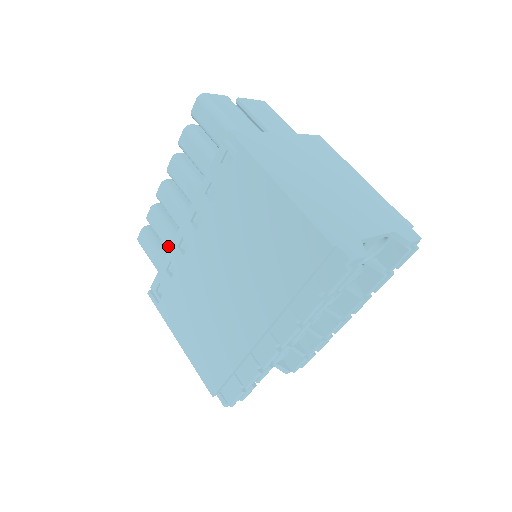
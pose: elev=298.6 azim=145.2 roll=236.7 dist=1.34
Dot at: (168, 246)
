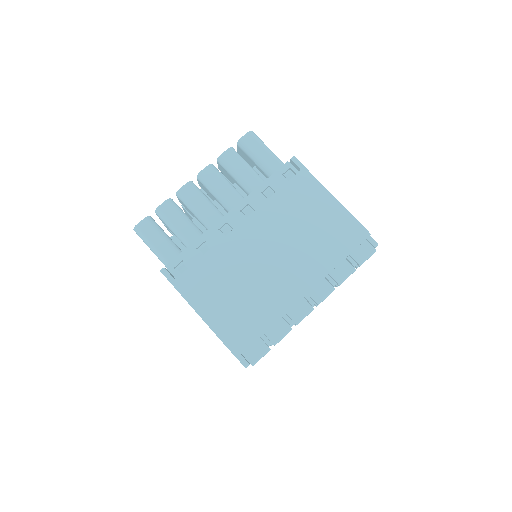
Dot at: (185, 234)
